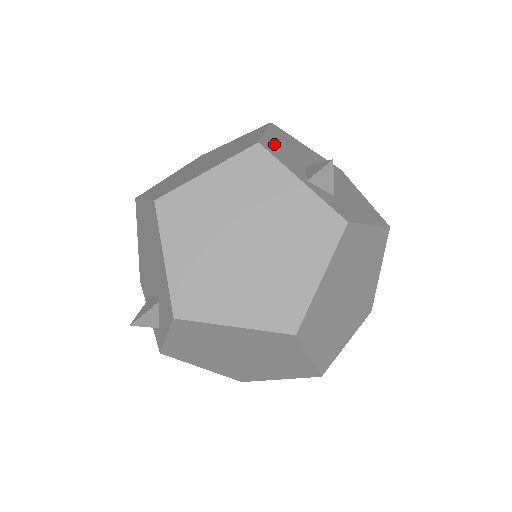
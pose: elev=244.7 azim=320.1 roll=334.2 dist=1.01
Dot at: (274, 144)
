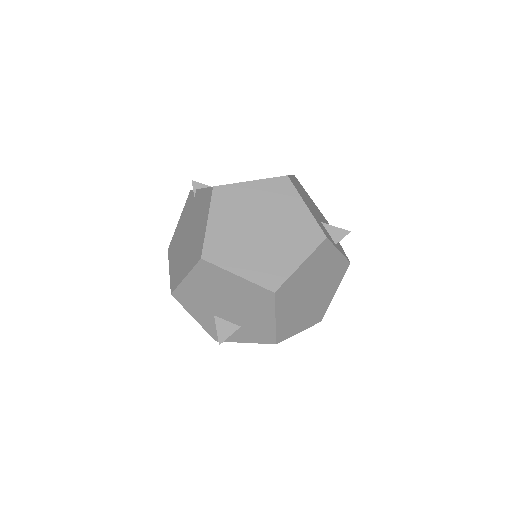
Dot at: (317, 220)
